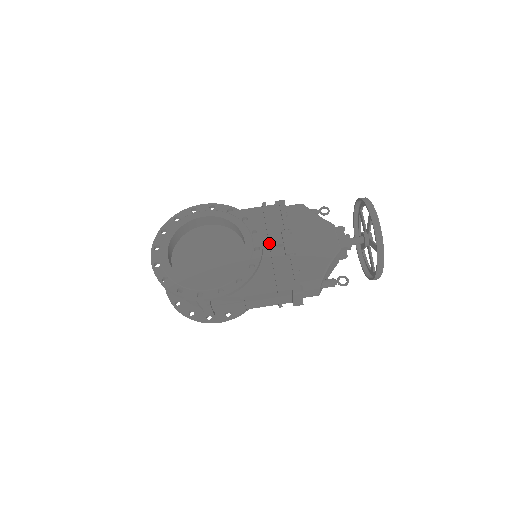
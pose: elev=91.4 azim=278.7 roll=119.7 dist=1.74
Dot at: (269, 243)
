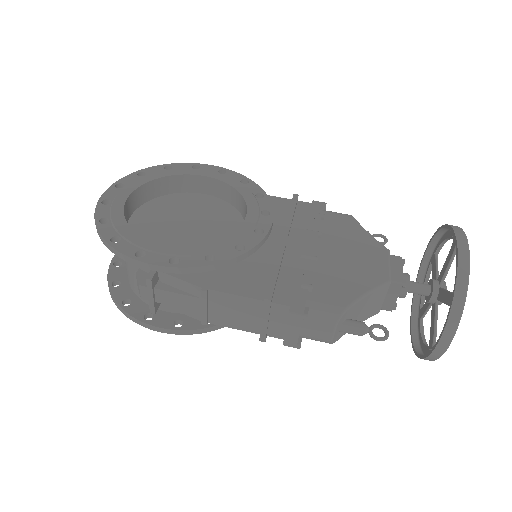
Dot at: (281, 236)
